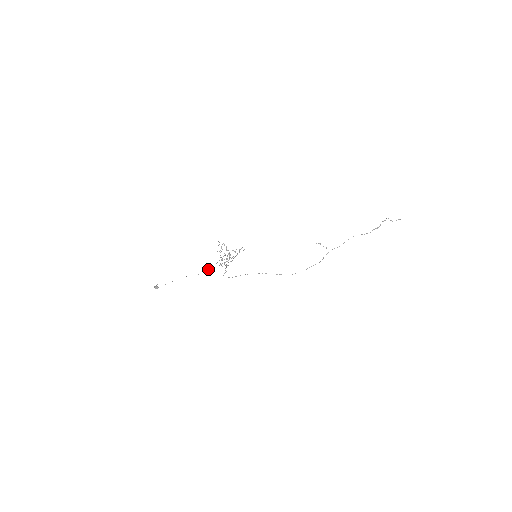
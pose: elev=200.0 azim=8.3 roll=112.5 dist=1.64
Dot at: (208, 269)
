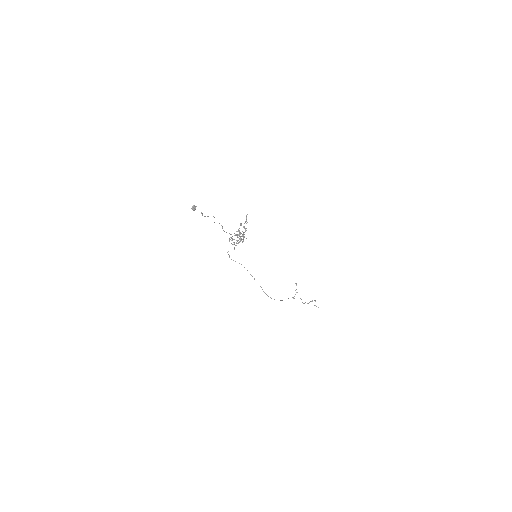
Dot at: occluded
